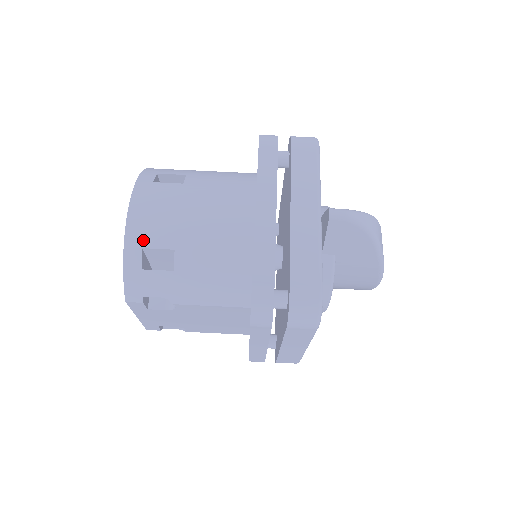
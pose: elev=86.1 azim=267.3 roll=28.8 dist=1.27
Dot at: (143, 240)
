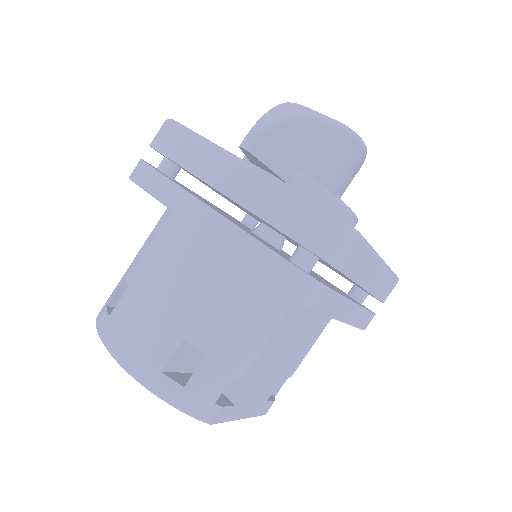
Dot at: (154, 366)
